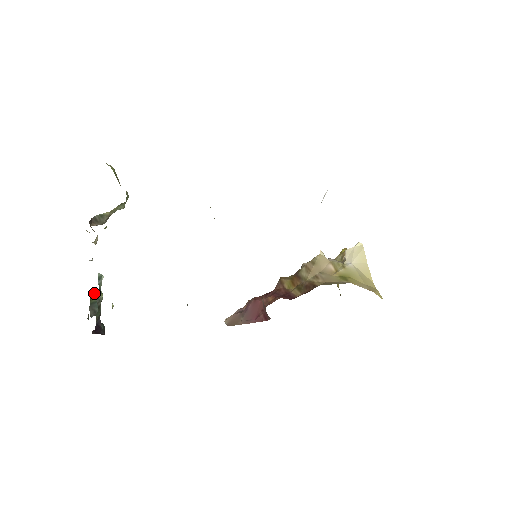
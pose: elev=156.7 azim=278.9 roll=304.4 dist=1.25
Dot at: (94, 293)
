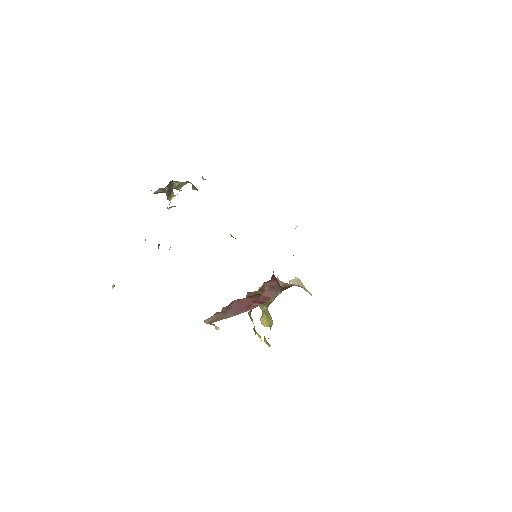
Dot at: occluded
